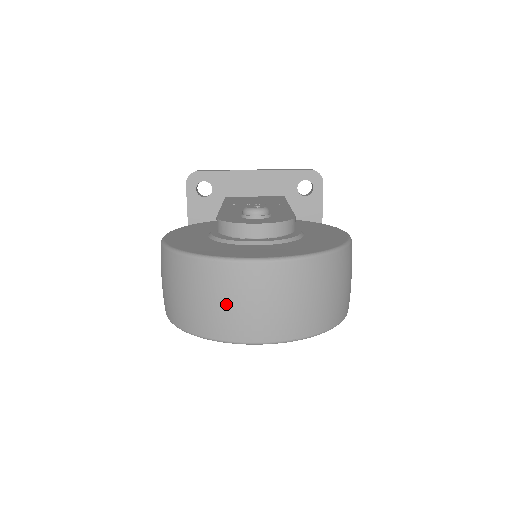
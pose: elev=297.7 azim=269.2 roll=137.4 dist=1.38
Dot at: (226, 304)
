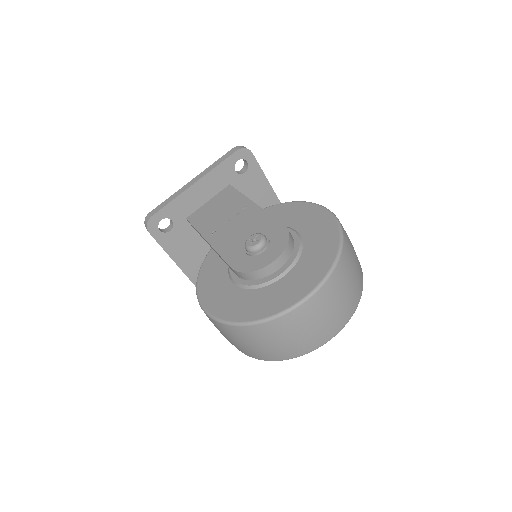
Dot at: (302, 334)
